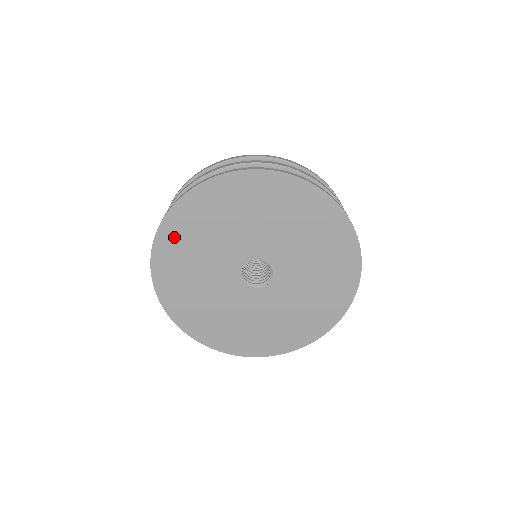
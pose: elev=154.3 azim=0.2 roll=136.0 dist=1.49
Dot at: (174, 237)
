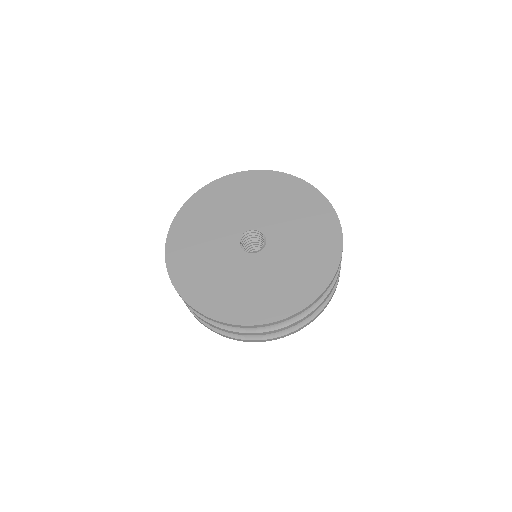
Dot at: (194, 211)
